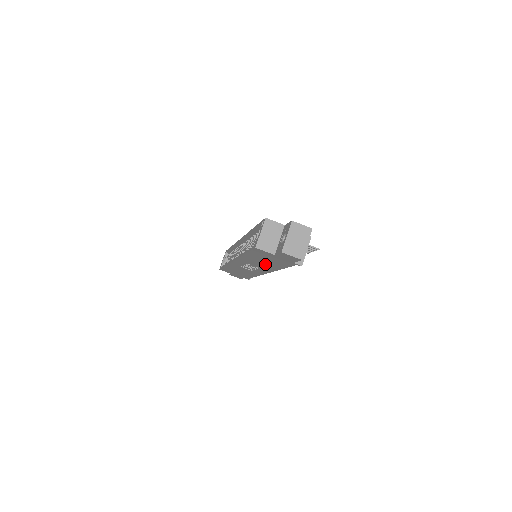
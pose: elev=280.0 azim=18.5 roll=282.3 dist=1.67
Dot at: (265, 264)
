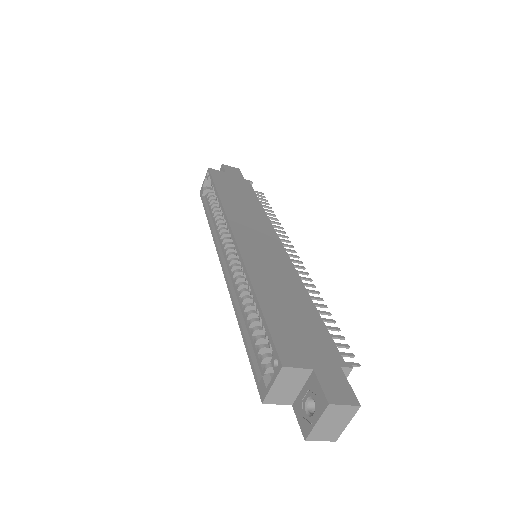
Dot at: occluded
